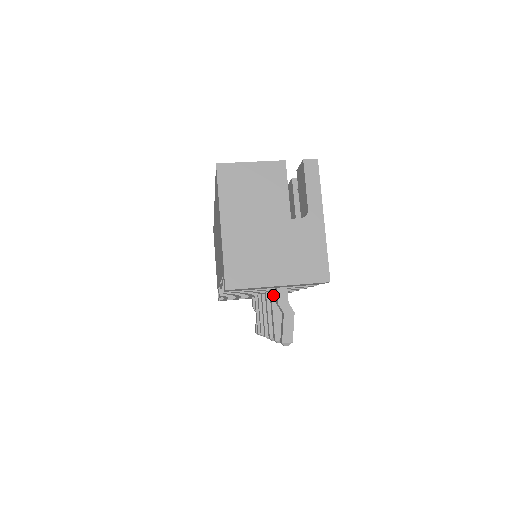
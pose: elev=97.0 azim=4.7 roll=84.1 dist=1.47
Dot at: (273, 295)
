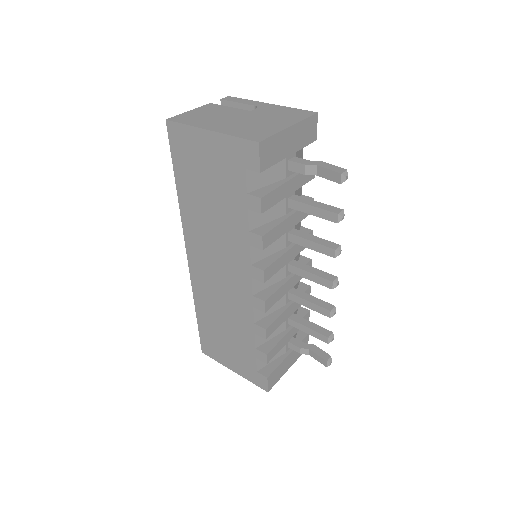
Dot at: (297, 200)
